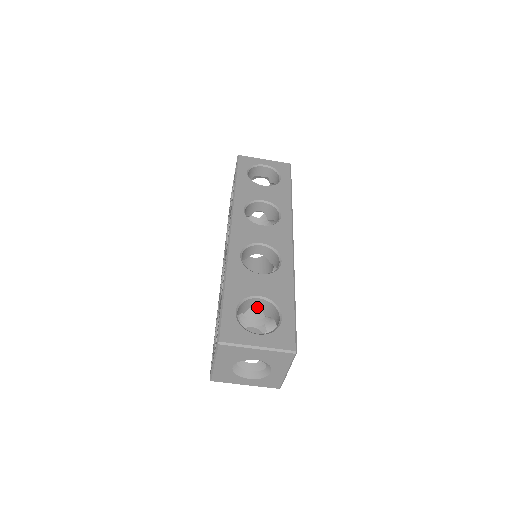
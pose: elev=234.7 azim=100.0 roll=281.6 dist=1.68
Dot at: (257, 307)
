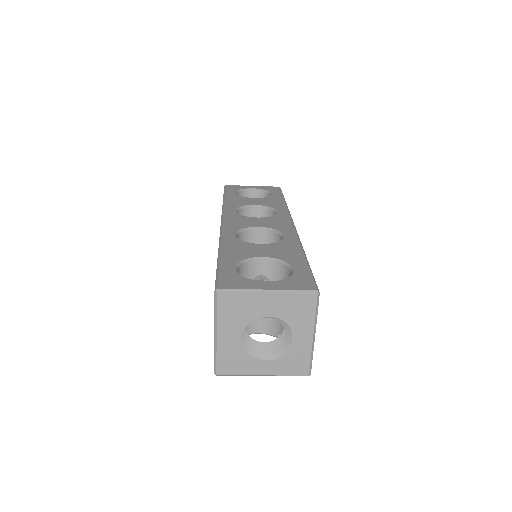
Dot at: occluded
